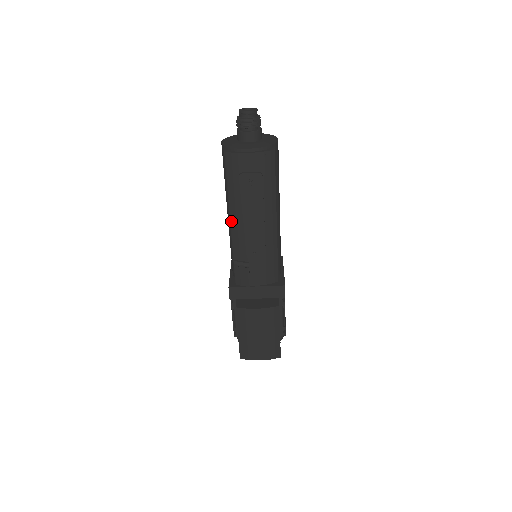
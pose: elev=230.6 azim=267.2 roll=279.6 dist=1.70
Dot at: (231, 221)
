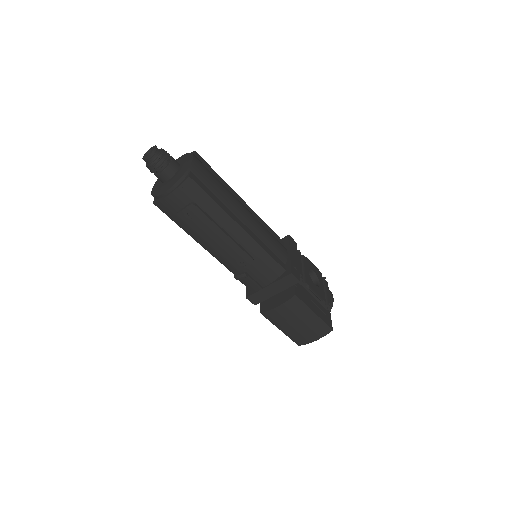
Dot at: (205, 249)
